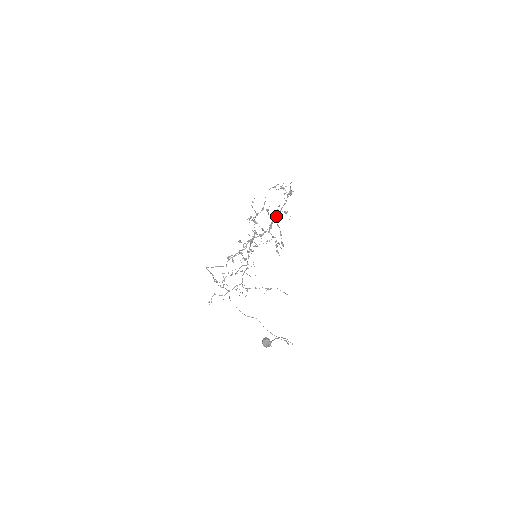
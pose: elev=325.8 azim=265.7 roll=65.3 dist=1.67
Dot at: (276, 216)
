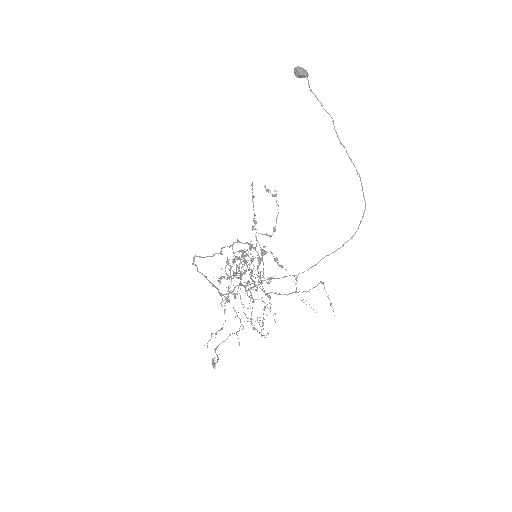
Dot at: (261, 282)
